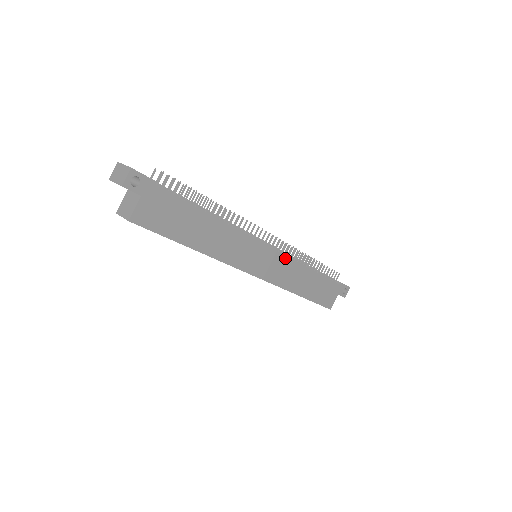
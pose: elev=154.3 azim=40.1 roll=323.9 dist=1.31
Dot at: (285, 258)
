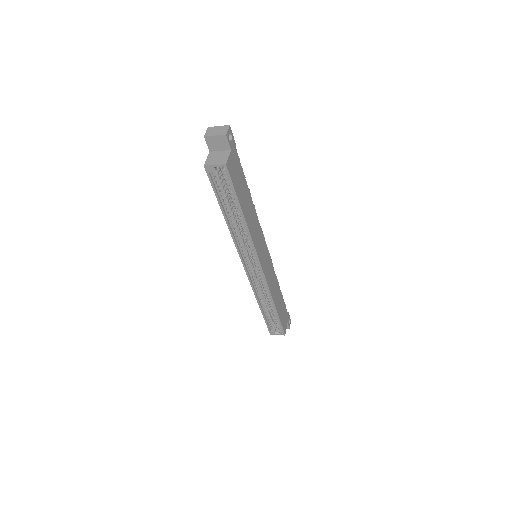
Dot at: (271, 264)
